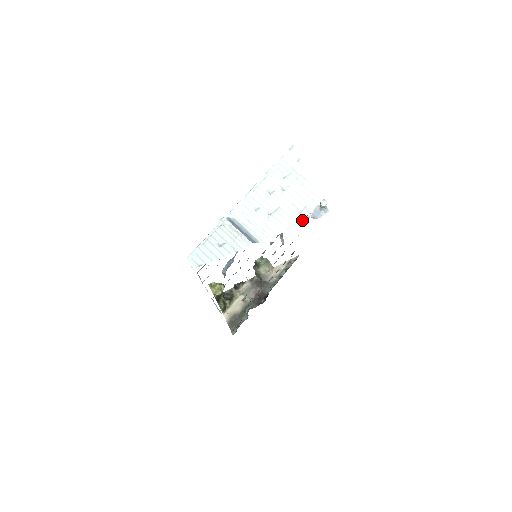
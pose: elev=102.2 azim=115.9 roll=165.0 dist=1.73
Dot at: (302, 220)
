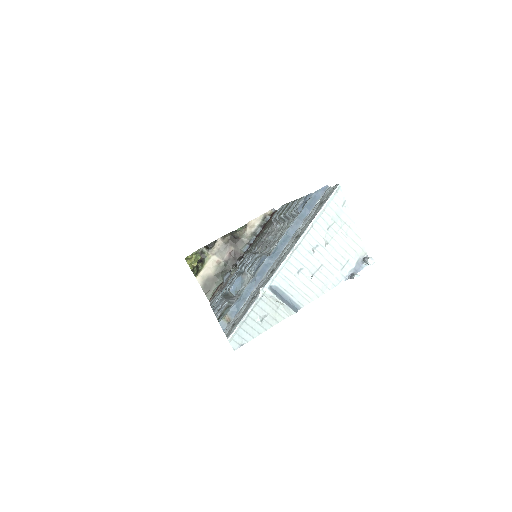
Dot at: (344, 276)
